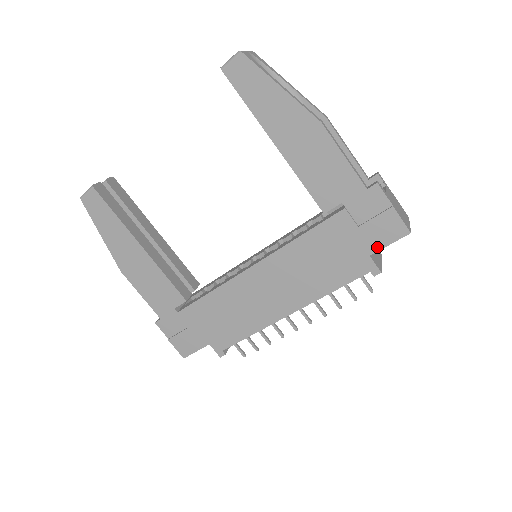
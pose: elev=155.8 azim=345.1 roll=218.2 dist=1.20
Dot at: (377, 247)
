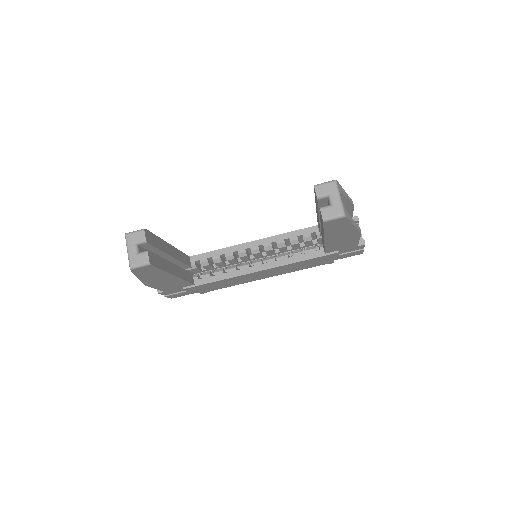
Dot at: (341, 258)
